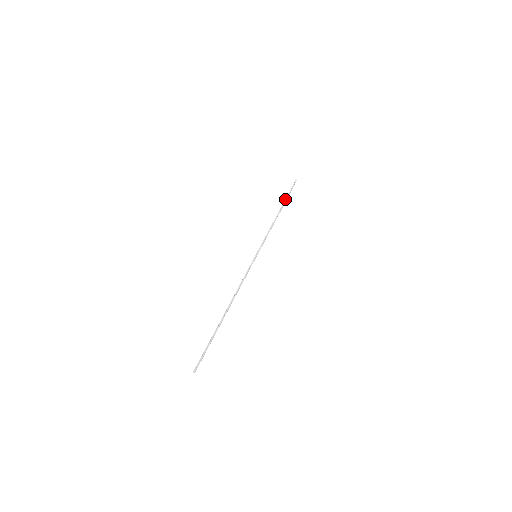
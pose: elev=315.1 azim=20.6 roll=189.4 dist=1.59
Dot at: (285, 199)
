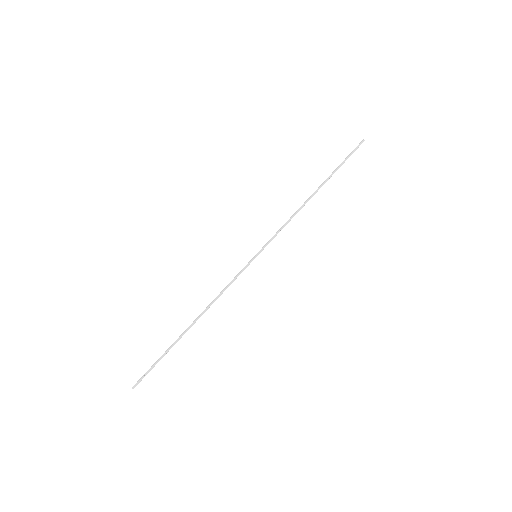
Dot at: (332, 173)
